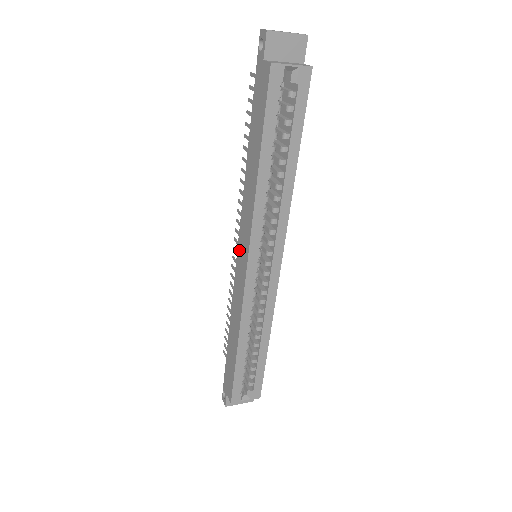
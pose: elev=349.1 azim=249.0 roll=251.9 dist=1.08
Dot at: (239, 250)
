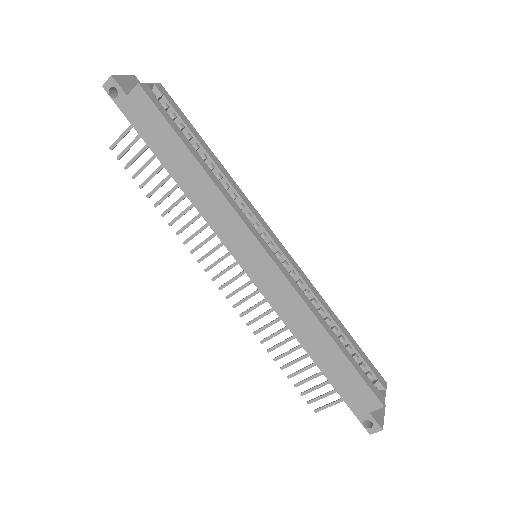
Dot at: (242, 260)
